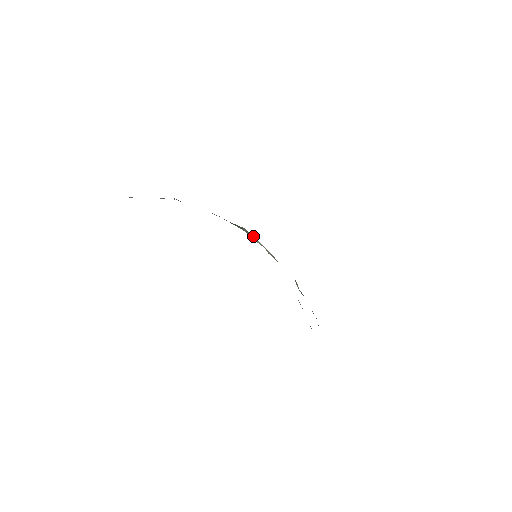
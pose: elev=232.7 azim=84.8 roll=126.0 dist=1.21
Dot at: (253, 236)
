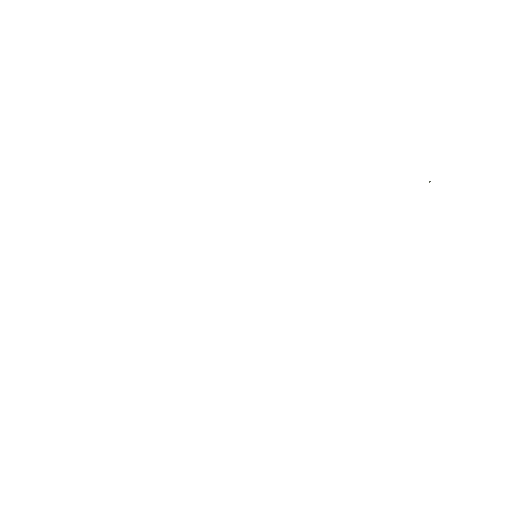
Dot at: occluded
